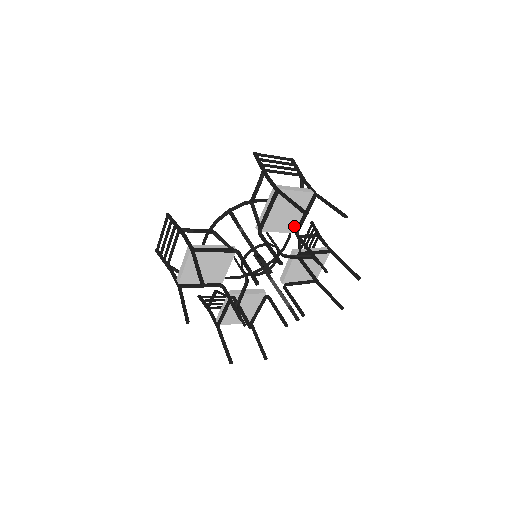
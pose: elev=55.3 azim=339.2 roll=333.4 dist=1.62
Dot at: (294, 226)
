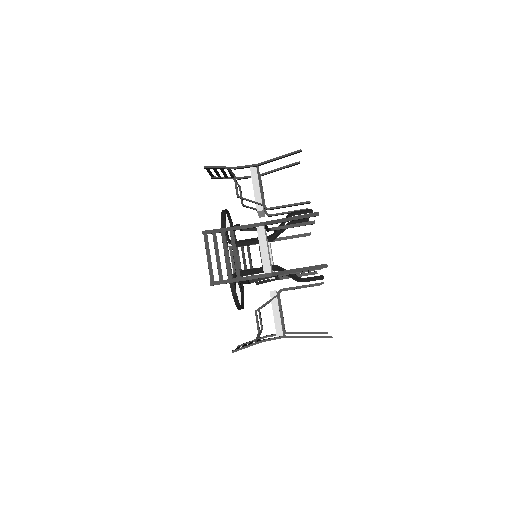
Dot at: occluded
